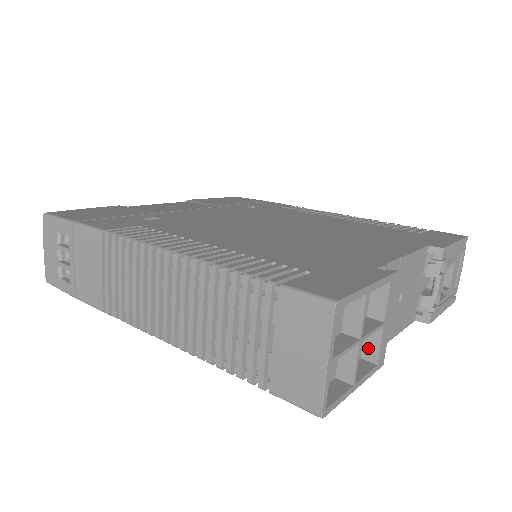
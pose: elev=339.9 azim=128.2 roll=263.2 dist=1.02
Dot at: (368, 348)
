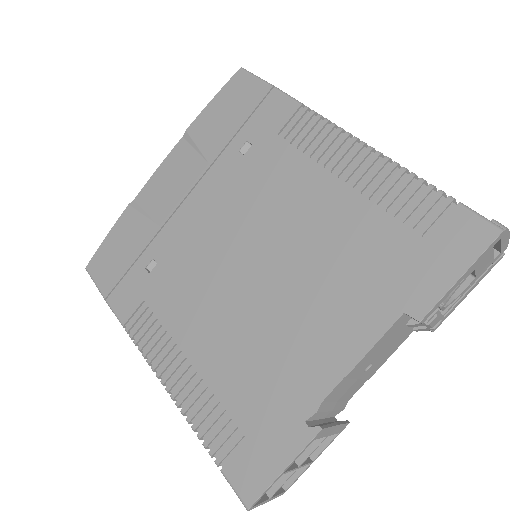
Dot at: occluded
